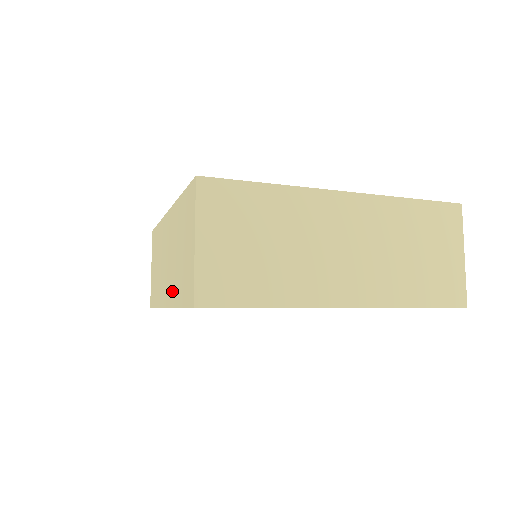
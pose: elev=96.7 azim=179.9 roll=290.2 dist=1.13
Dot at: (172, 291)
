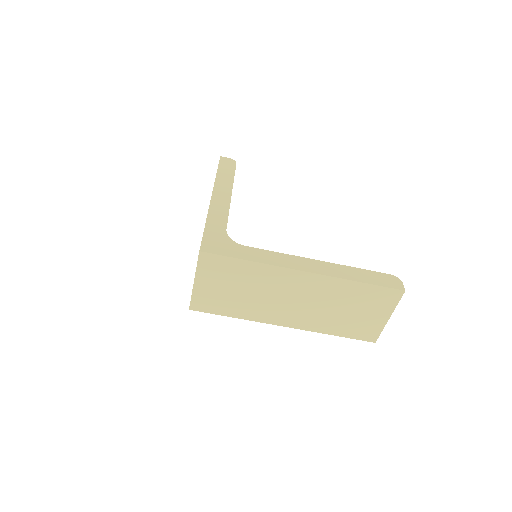
Dot at: occluded
